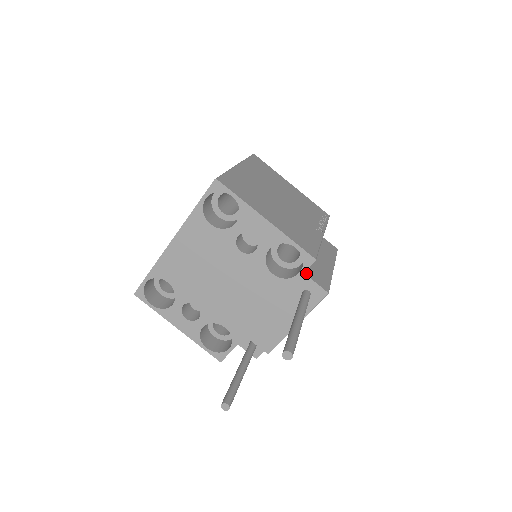
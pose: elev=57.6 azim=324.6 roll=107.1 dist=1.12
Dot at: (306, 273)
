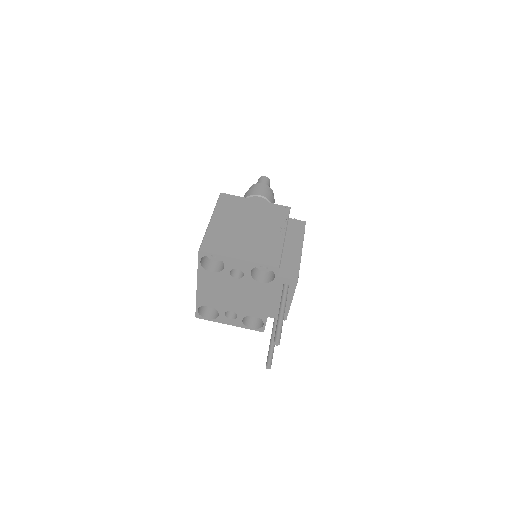
Dot at: (279, 275)
